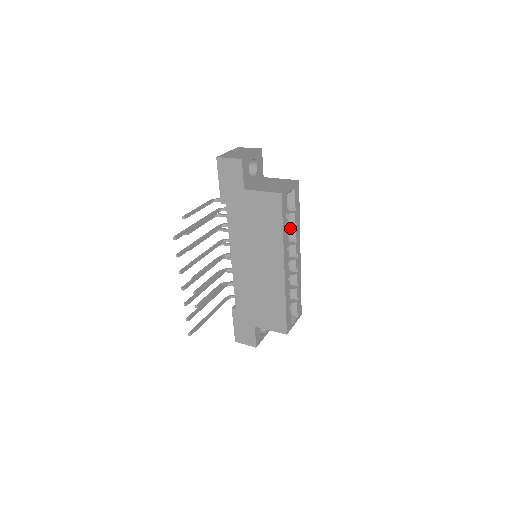
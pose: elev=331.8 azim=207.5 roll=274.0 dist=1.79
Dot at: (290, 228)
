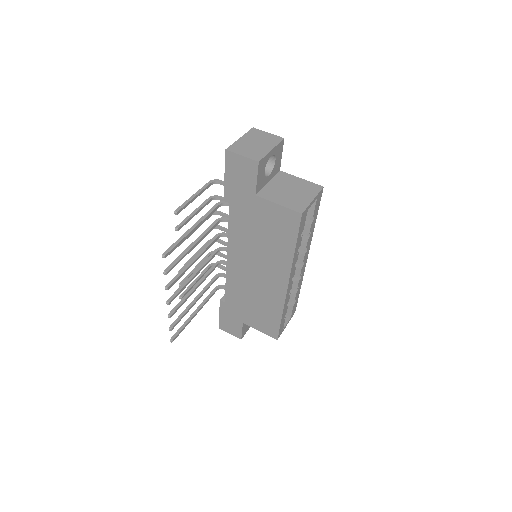
Dot at: (302, 237)
